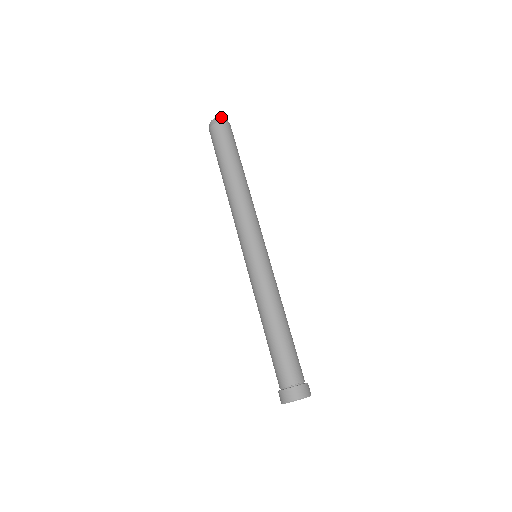
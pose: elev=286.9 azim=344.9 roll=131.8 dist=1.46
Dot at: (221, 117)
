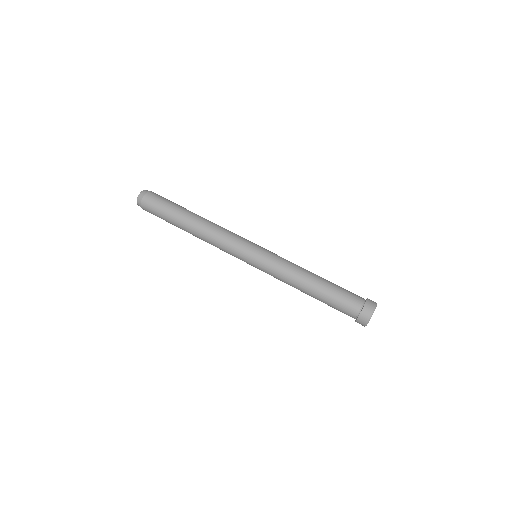
Dot at: (143, 190)
